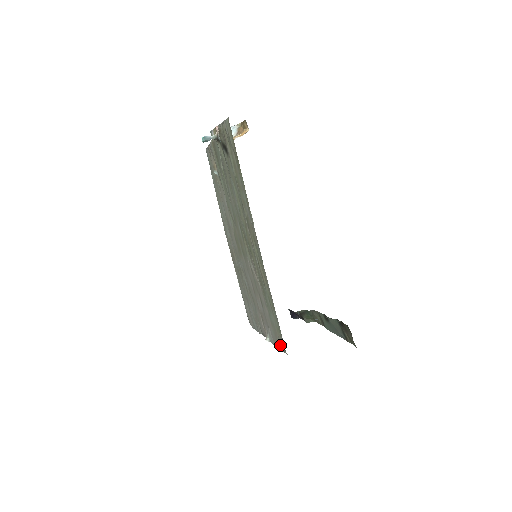
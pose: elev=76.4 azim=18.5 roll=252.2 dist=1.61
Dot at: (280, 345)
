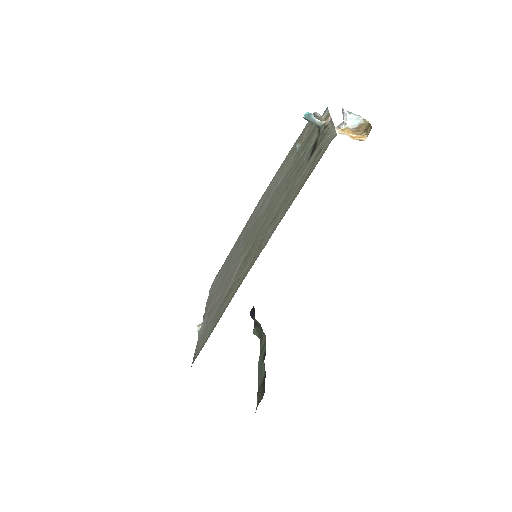
Dot at: (196, 351)
